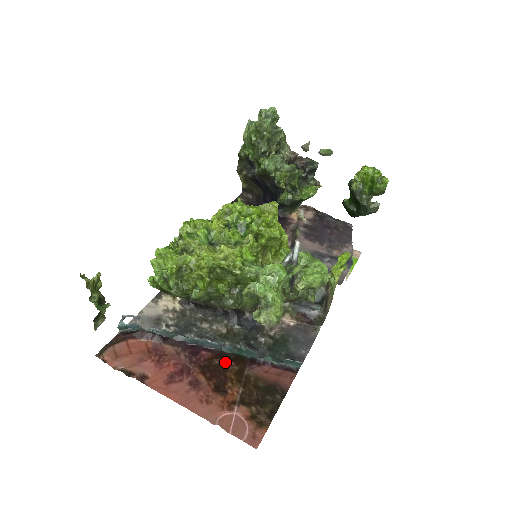
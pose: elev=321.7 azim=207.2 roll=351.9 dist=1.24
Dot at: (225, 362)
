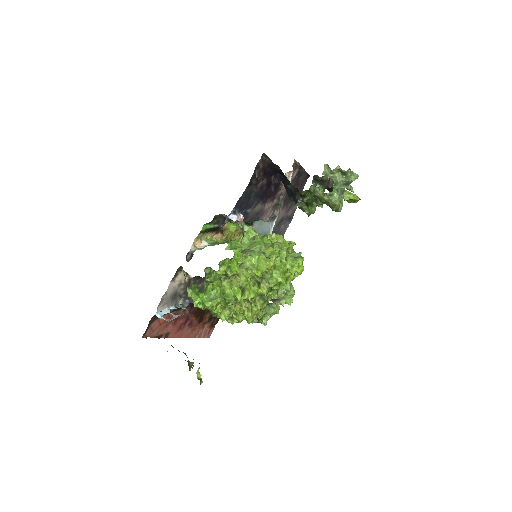
Dot at: occluded
